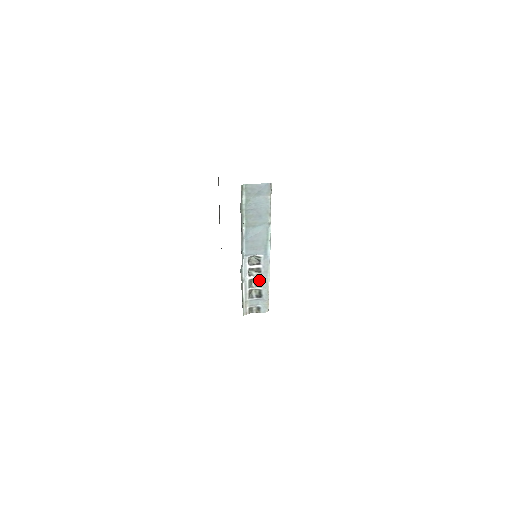
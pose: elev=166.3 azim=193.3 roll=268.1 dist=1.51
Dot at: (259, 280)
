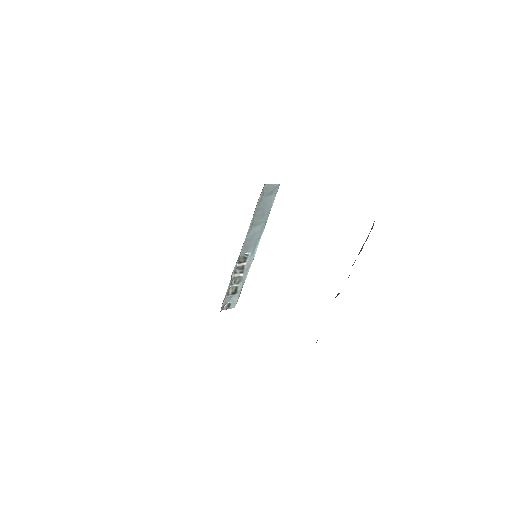
Dot at: (239, 277)
